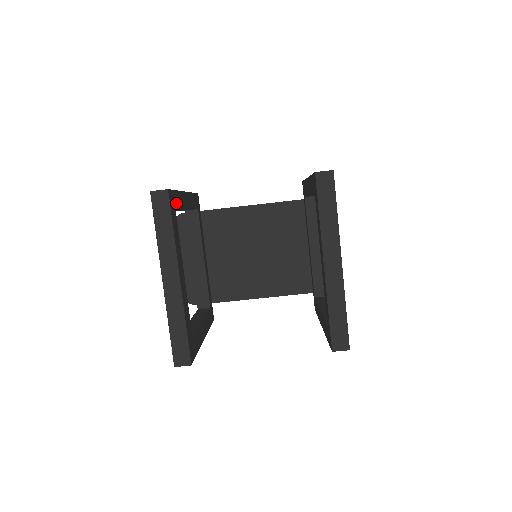
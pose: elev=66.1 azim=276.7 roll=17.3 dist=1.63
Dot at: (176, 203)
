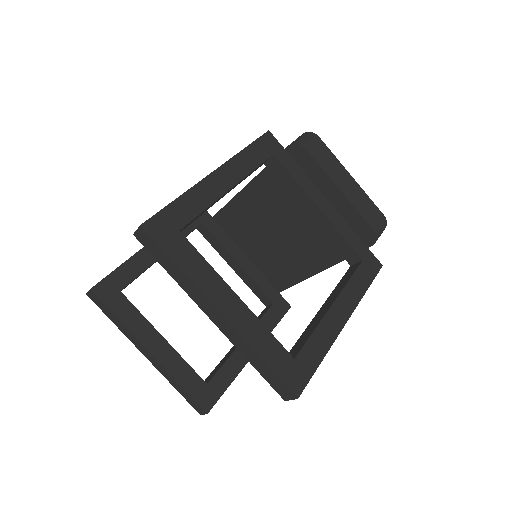
Dot at: (121, 281)
